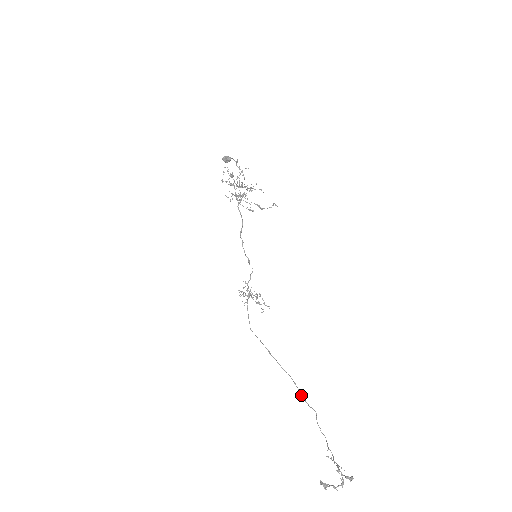
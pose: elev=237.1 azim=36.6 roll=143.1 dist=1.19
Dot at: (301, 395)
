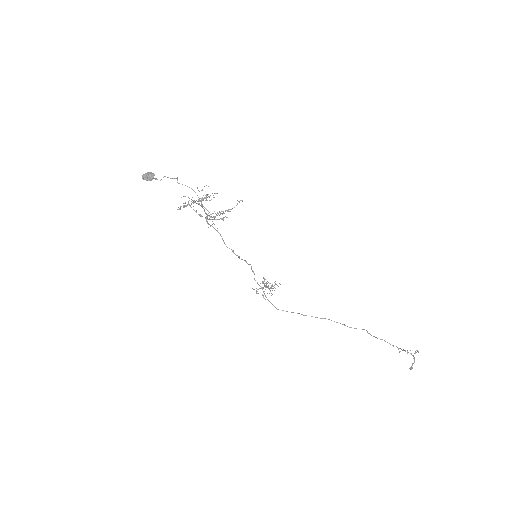
Dot at: occluded
